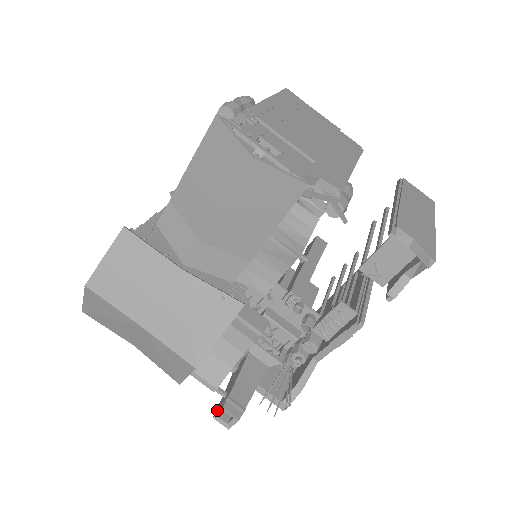
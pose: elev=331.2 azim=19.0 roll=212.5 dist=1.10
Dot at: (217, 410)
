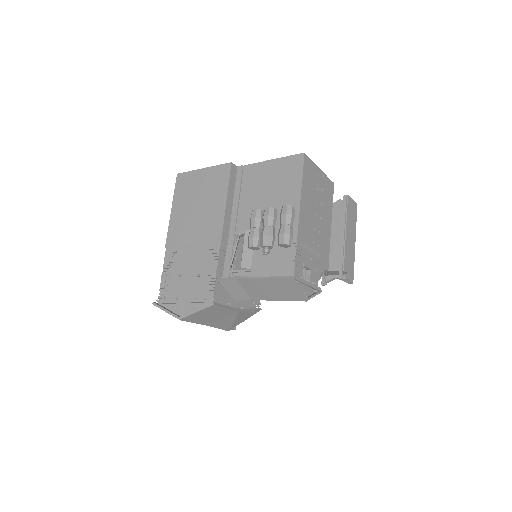
Dot at: occluded
